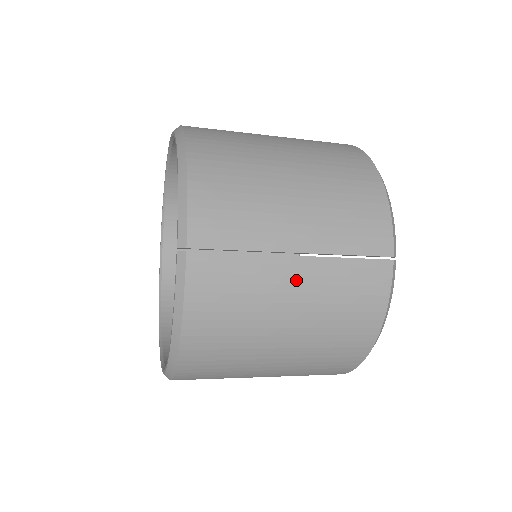
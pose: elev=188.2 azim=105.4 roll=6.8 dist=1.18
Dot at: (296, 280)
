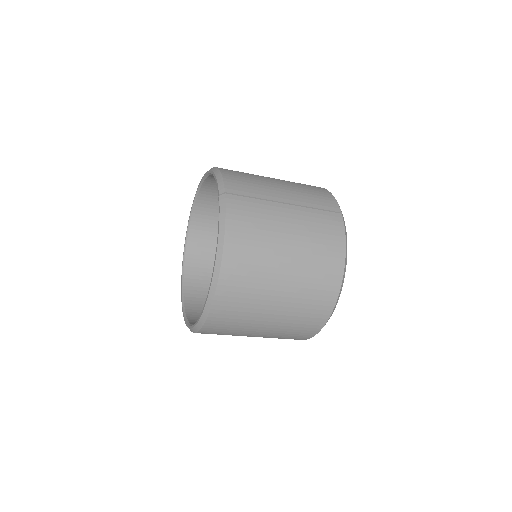
Dot at: (288, 216)
